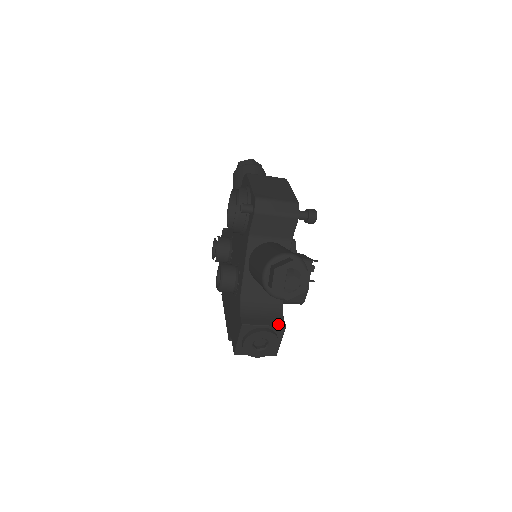
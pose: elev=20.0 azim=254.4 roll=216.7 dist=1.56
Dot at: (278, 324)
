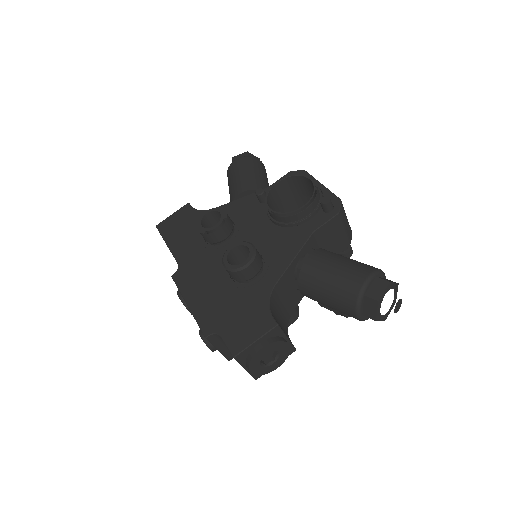
Dot at: occluded
